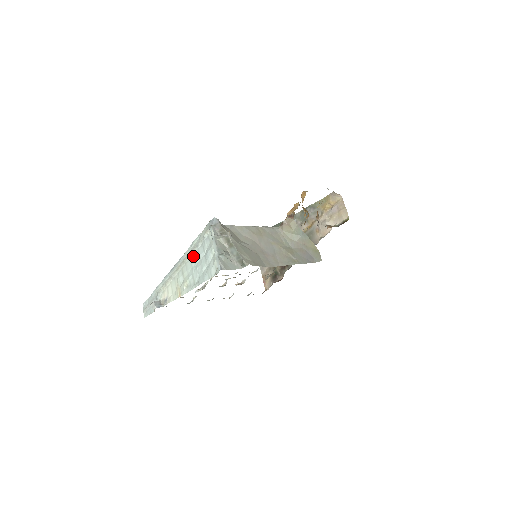
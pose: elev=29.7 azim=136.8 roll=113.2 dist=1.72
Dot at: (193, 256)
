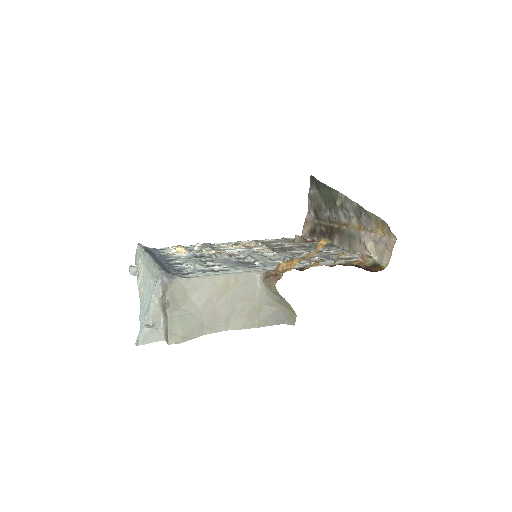
Dot at: (151, 277)
